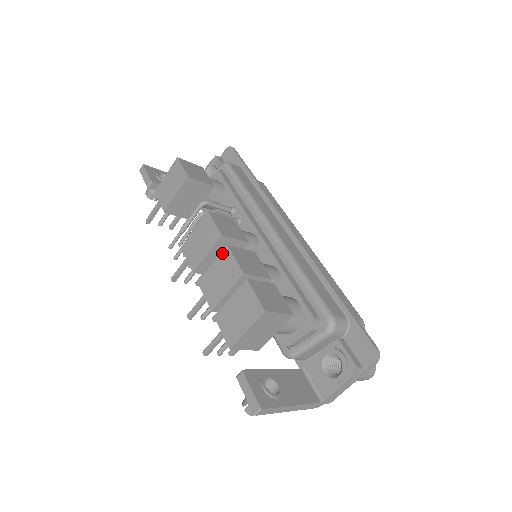
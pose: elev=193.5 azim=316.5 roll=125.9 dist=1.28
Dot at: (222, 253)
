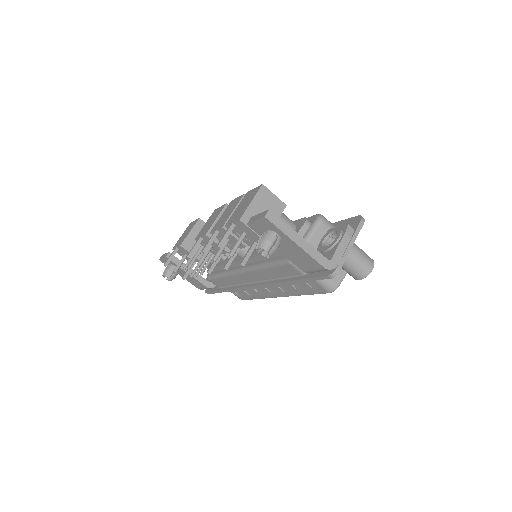
Dot at: (227, 206)
